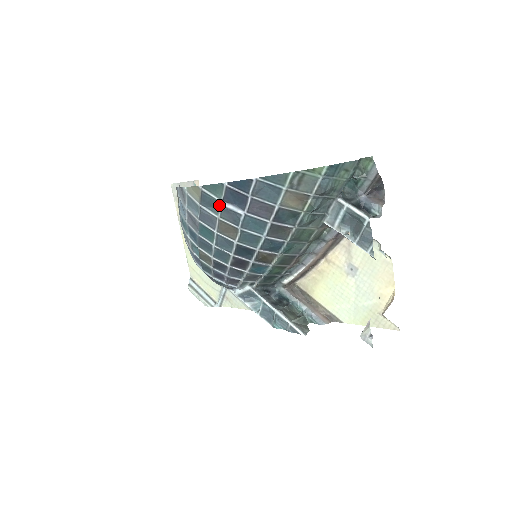
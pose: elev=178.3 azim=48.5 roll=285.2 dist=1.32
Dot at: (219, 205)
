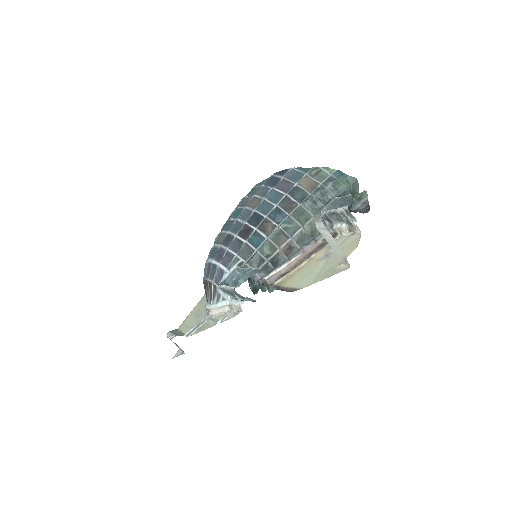
Dot at: (259, 189)
